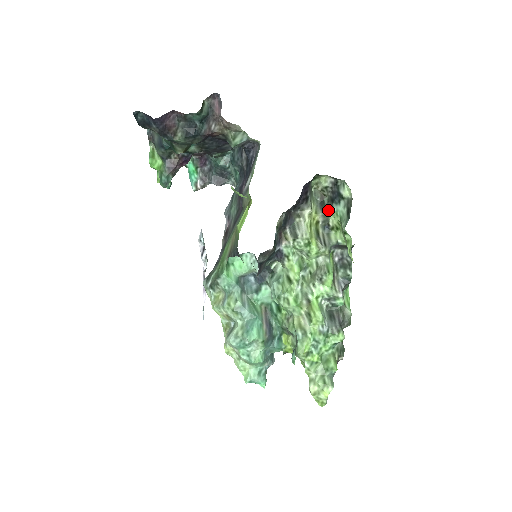
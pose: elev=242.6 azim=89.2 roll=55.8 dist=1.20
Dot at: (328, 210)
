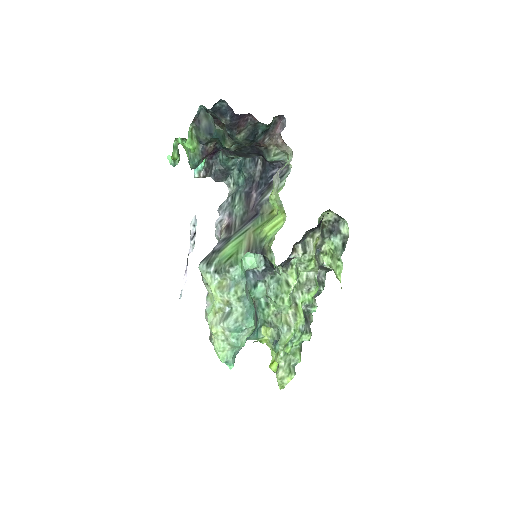
Dot at: (326, 238)
